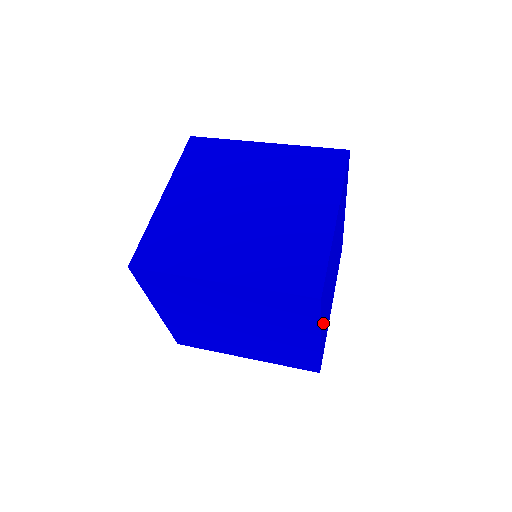
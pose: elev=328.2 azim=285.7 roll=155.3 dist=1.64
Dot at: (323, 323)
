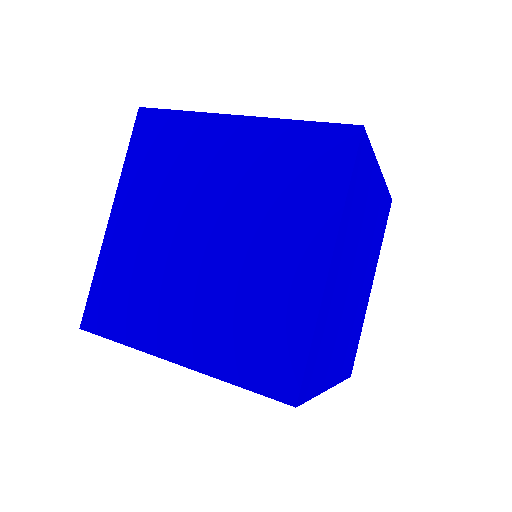
Dot at: (332, 367)
